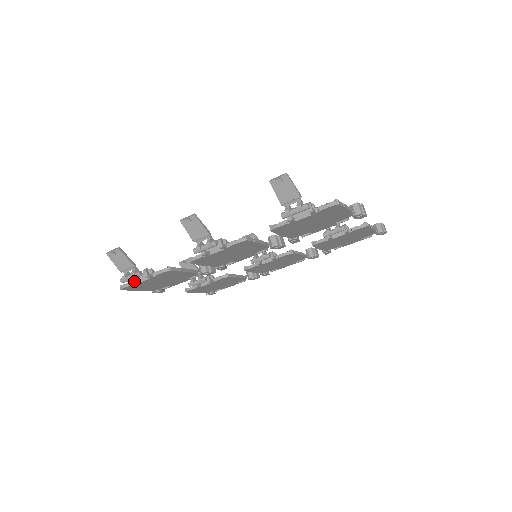
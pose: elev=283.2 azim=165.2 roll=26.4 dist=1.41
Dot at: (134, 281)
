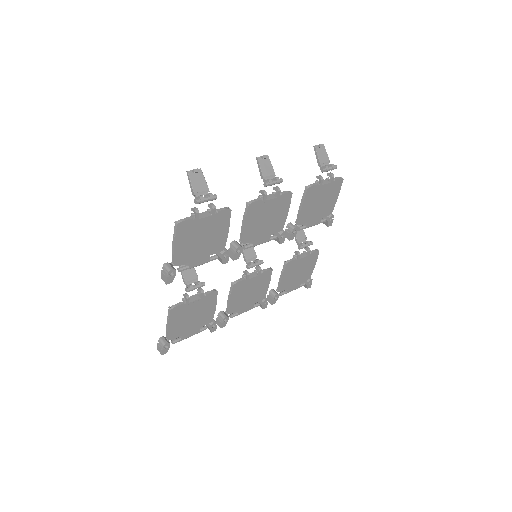
Dot at: (198, 212)
